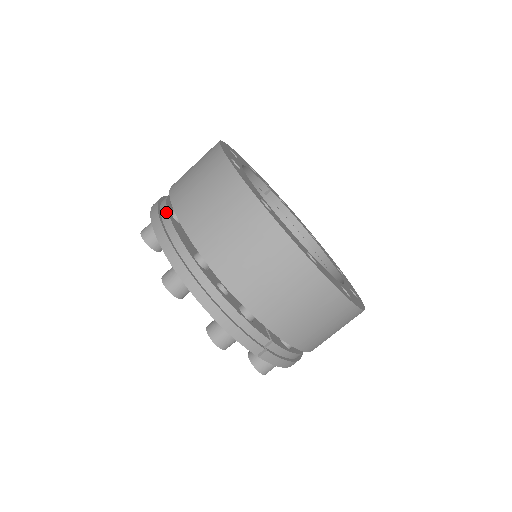
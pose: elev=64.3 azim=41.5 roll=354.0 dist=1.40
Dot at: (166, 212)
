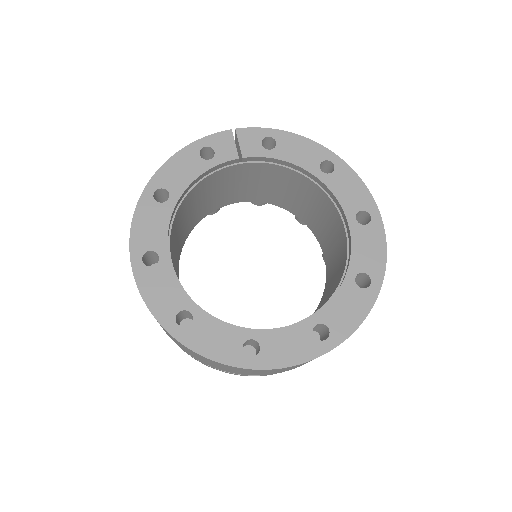
Dot at: occluded
